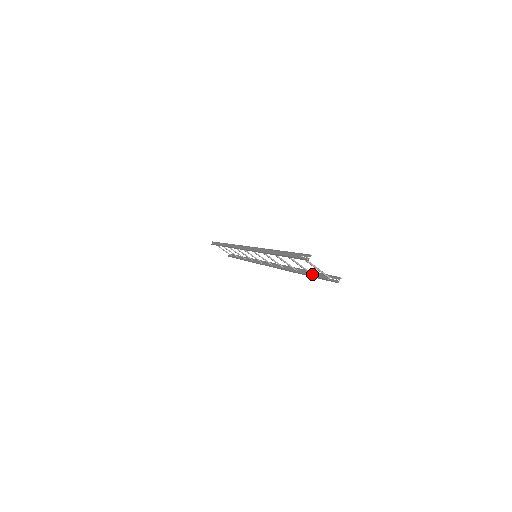
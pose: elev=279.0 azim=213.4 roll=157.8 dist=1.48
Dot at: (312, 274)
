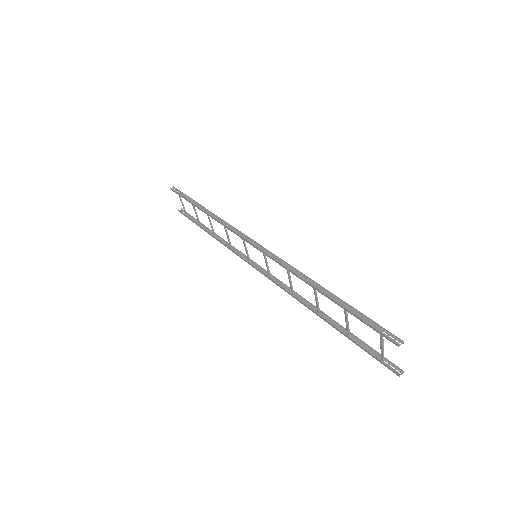
Dot at: (351, 336)
